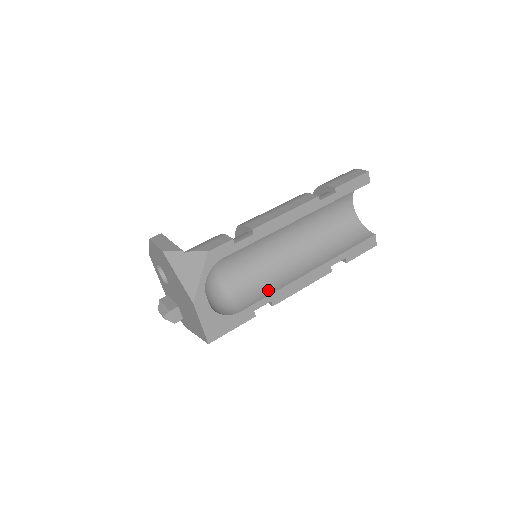
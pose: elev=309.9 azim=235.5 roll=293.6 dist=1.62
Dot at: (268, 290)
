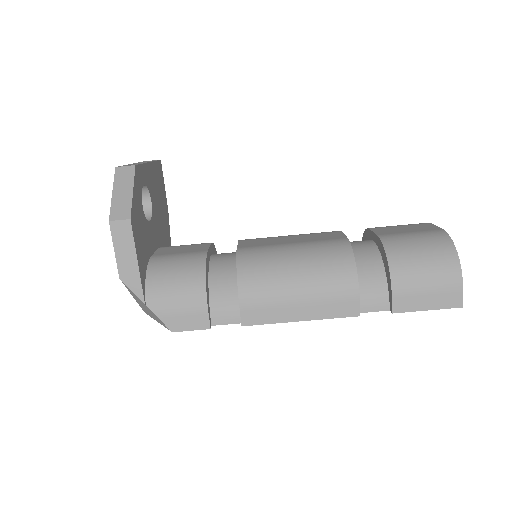
Dot at: occluded
